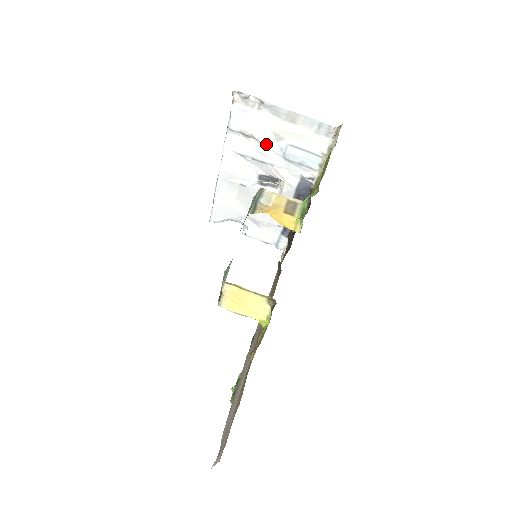
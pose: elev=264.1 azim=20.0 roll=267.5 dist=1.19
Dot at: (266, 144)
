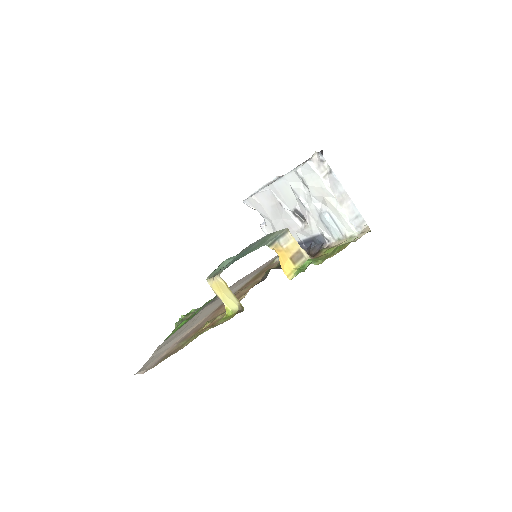
Dot at: (314, 198)
